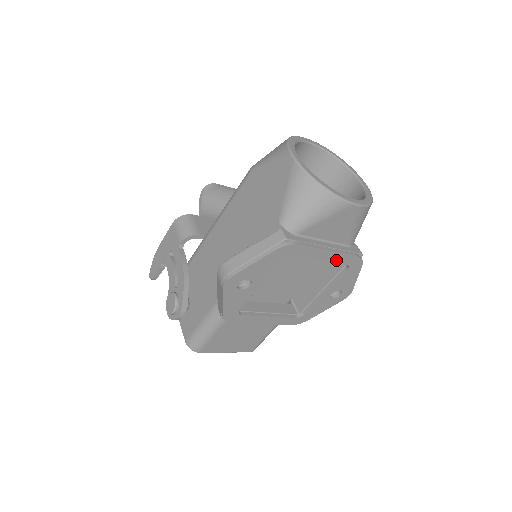
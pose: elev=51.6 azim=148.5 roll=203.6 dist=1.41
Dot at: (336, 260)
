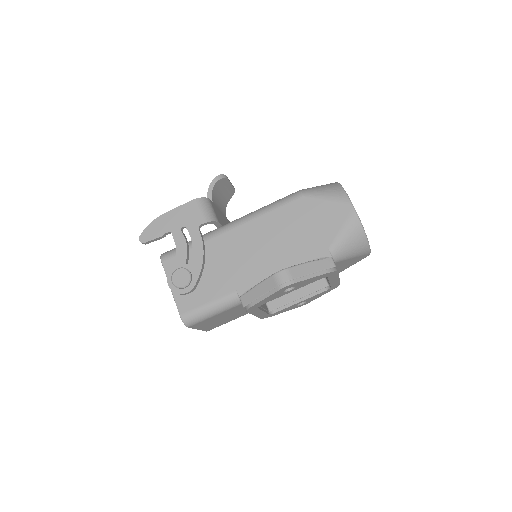
Dot at: (332, 284)
